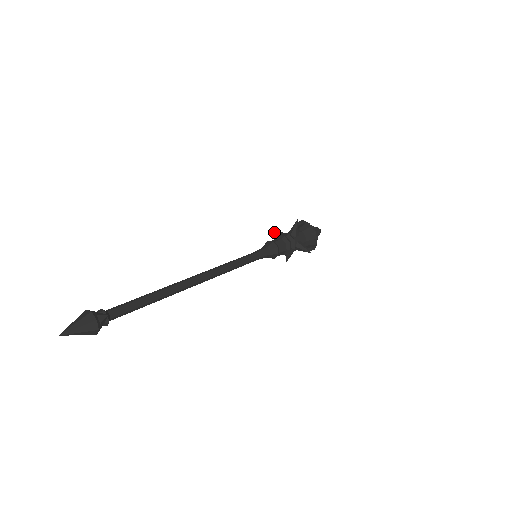
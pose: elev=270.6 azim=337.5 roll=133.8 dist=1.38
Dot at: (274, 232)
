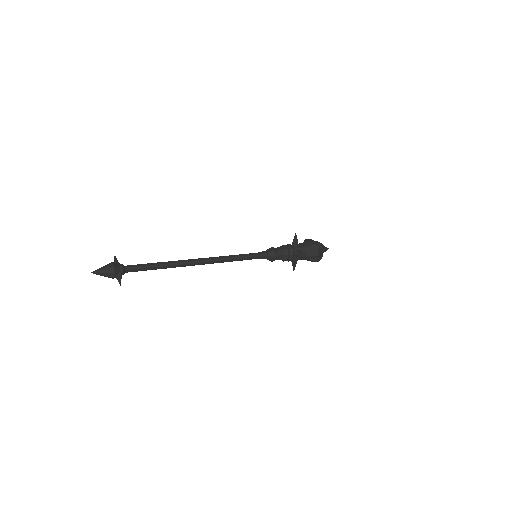
Dot at: (295, 234)
